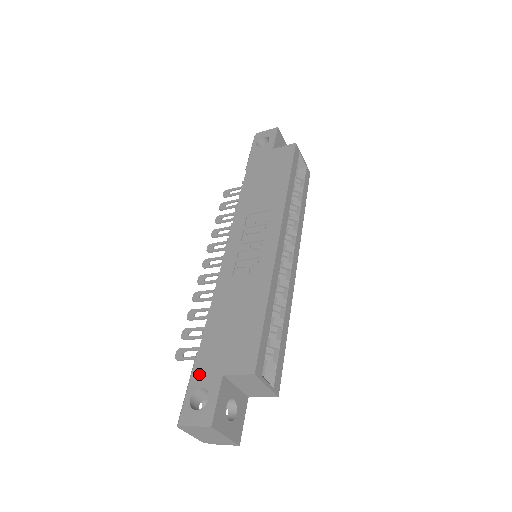
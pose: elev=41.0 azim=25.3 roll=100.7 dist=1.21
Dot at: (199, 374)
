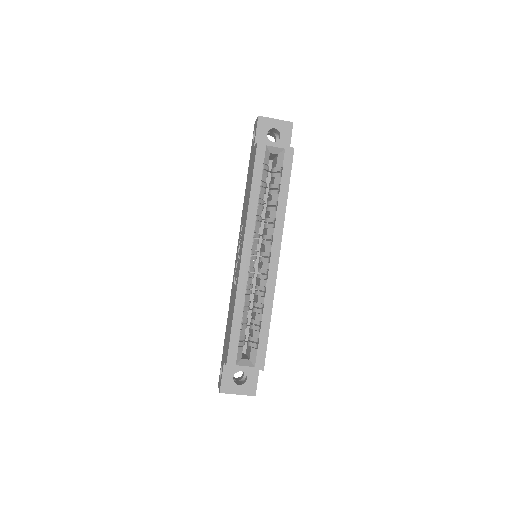
Dot at: (222, 356)
